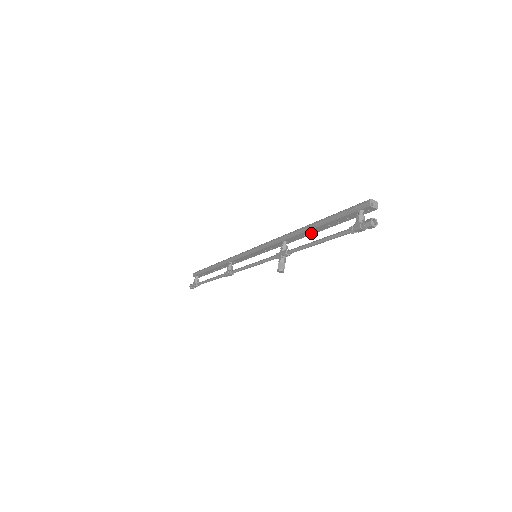
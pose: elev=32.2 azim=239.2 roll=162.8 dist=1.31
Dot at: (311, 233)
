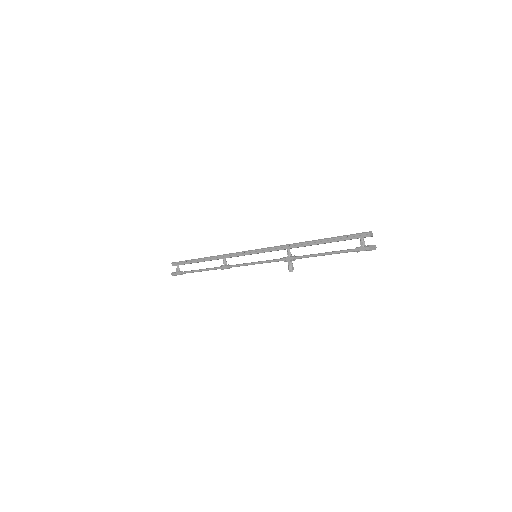
Dot at: occluded
